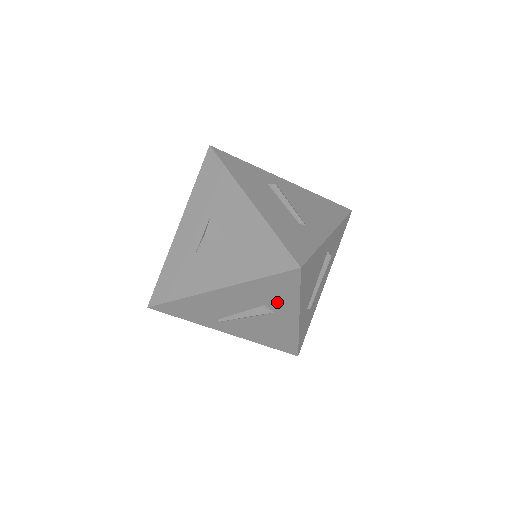
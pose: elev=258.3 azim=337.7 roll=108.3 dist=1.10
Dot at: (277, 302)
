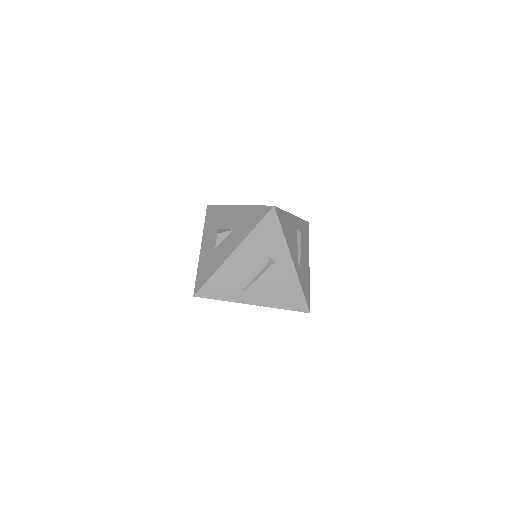
Dot at: (273, 248)
